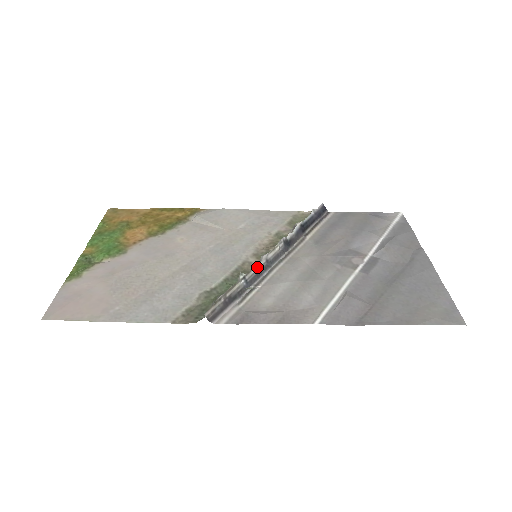
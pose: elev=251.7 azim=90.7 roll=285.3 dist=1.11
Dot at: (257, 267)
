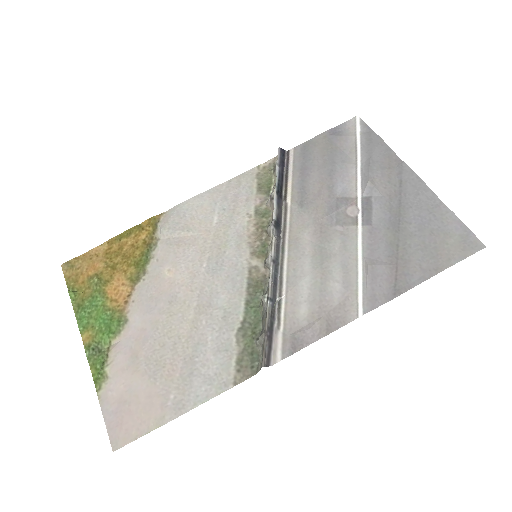
Dot at: (270, 276)
